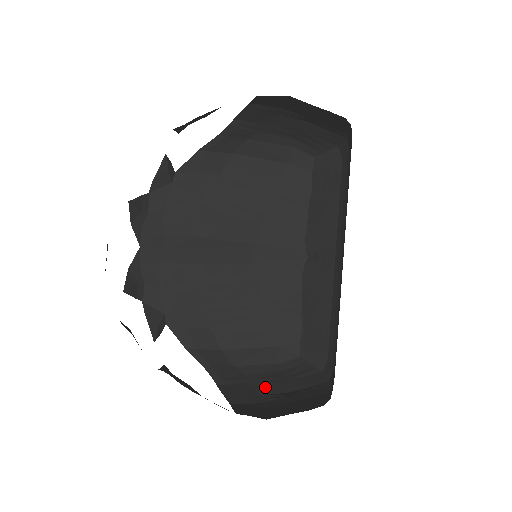
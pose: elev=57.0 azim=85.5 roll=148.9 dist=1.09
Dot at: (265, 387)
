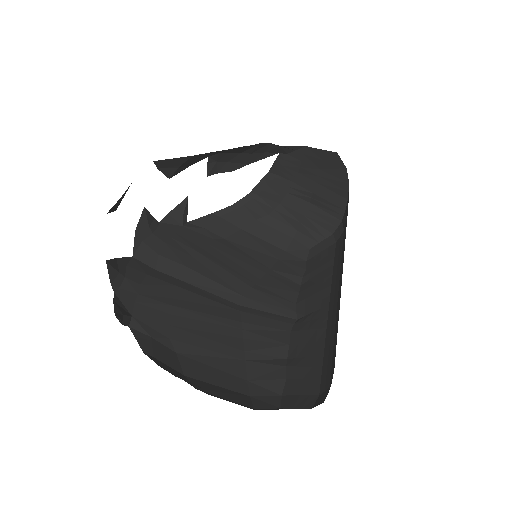
Dot at: occluded
